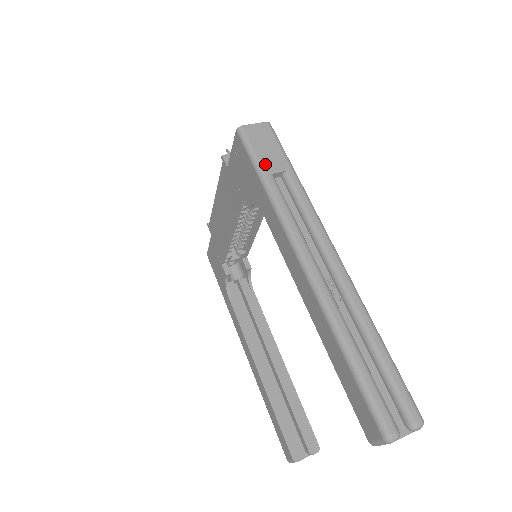
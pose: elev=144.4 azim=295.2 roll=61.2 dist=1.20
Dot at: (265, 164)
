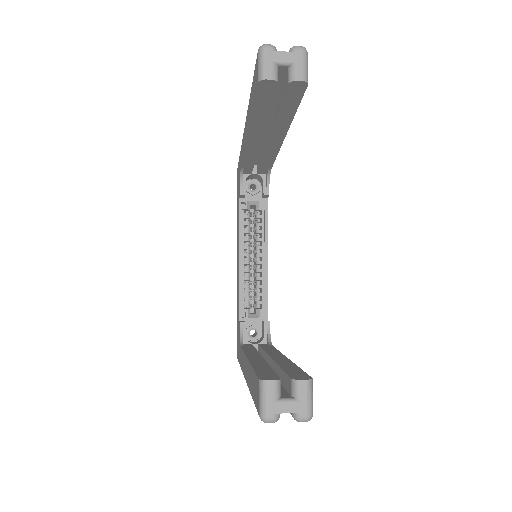
Dot at: occluded
